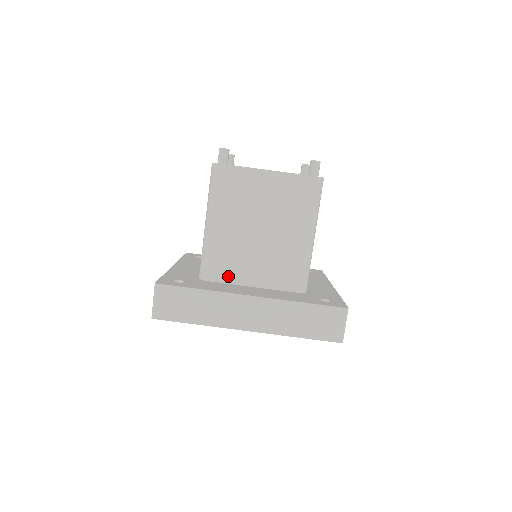
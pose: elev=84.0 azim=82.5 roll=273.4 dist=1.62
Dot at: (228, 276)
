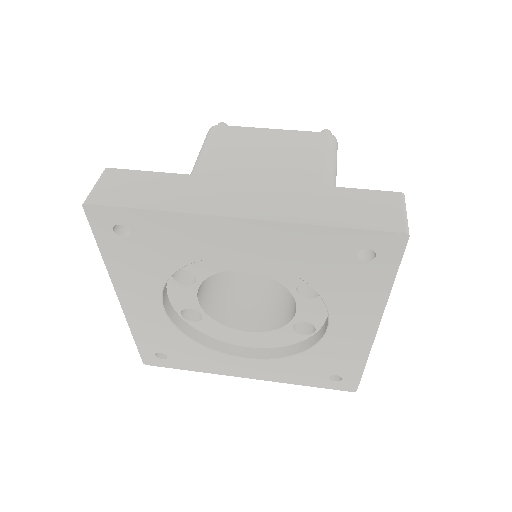
Dot at: occluded
